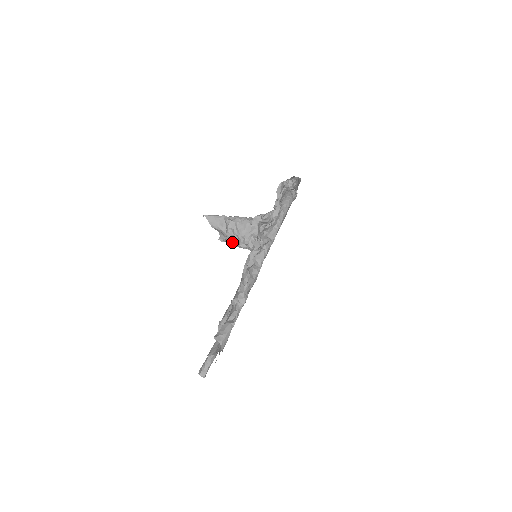
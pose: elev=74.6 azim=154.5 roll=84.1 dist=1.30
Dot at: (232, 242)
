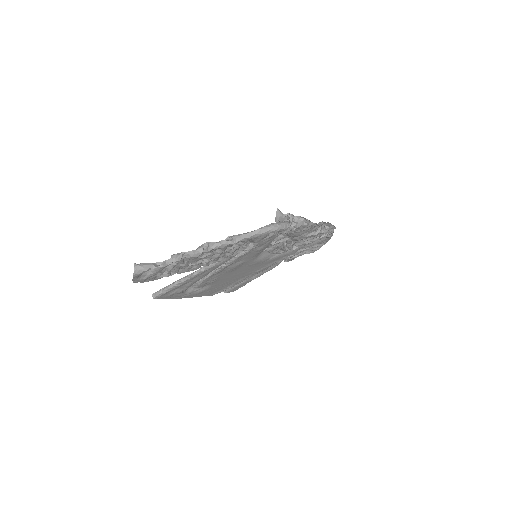
Dot at: occluded
